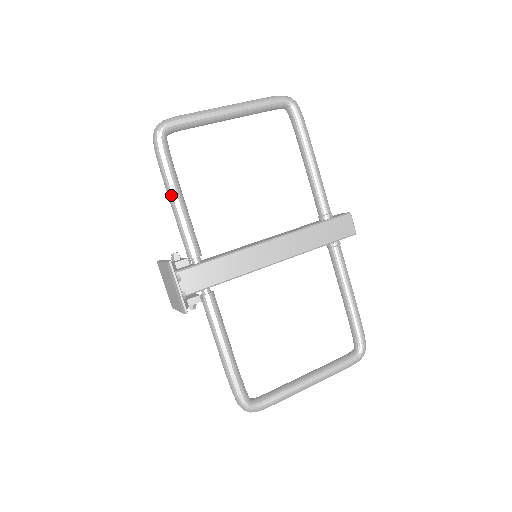
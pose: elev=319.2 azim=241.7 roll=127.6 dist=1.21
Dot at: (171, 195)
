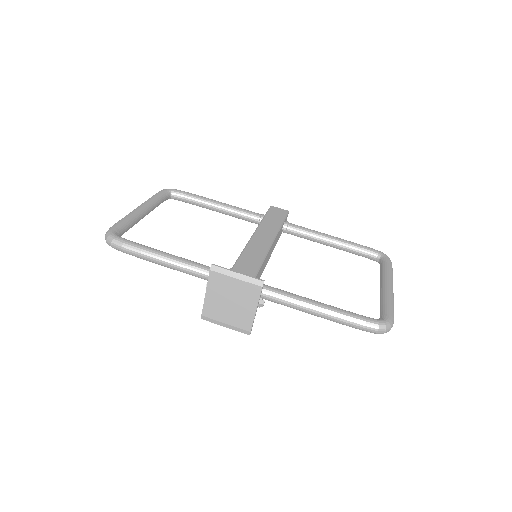
Dot at: (161, 257)
